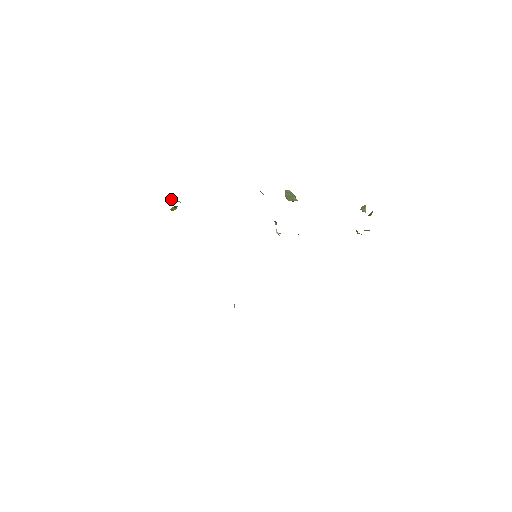
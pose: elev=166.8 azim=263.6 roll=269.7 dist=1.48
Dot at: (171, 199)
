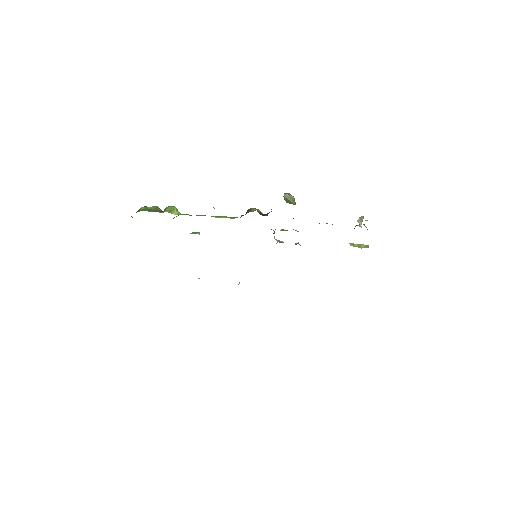
Dot at: (171, 212)
